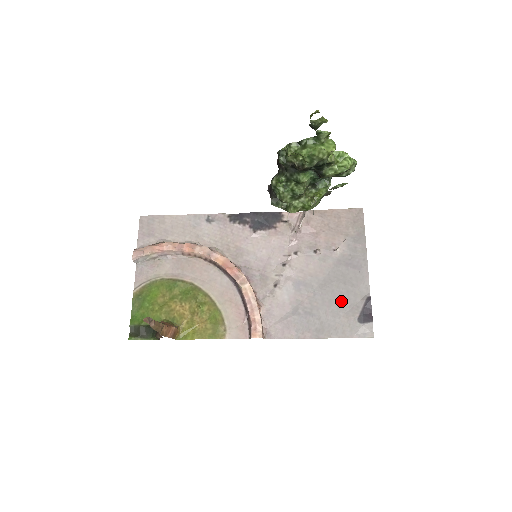
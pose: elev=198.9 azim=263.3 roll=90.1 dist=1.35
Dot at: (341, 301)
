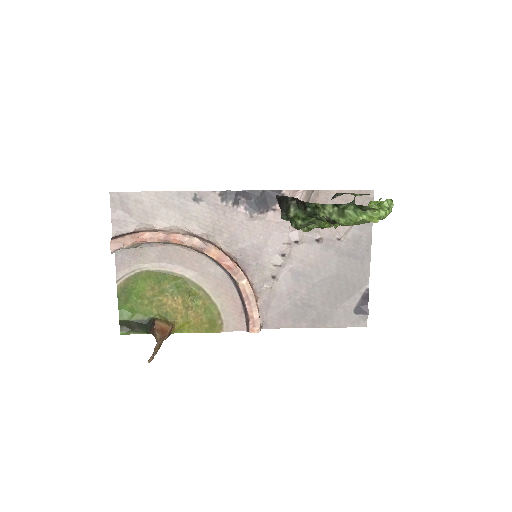
Dot at: (339, 293)
